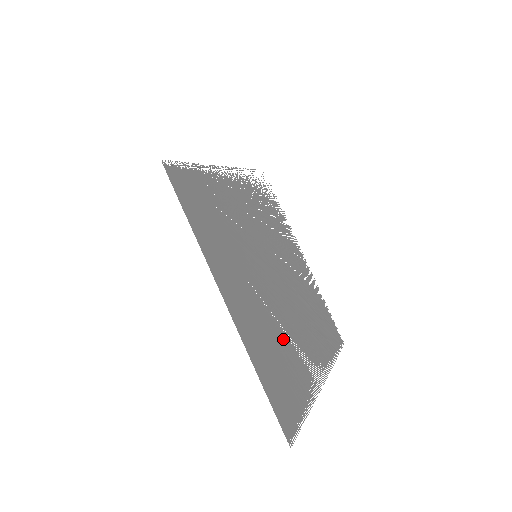
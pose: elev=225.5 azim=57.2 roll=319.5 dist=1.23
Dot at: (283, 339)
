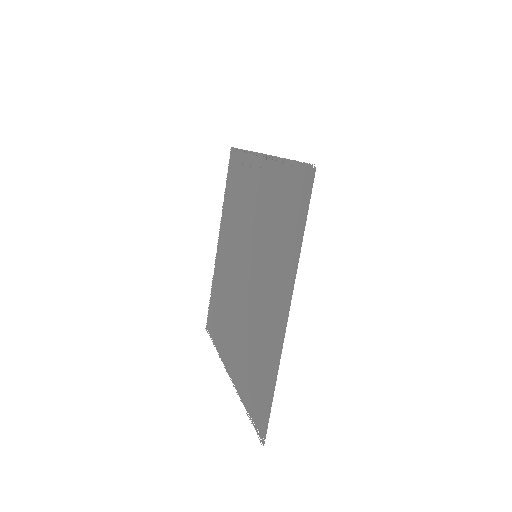
Dot at: (251, 340)
